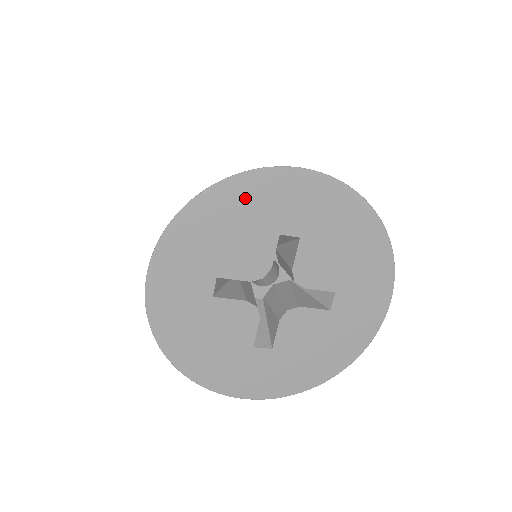
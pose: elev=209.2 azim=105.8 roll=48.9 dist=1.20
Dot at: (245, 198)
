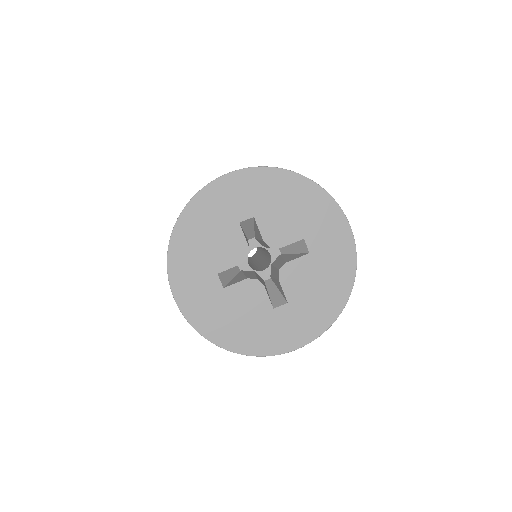
Dot at: (313, 203)
